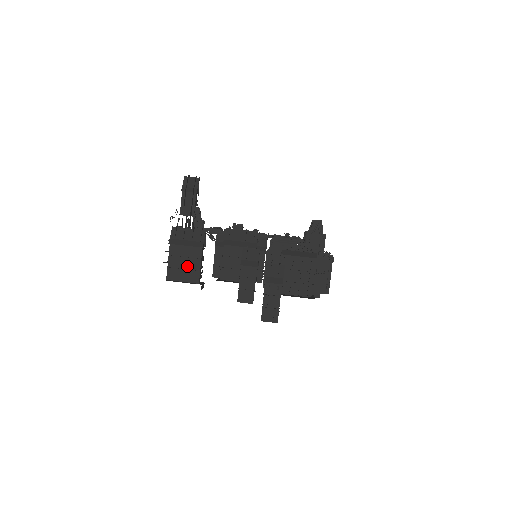
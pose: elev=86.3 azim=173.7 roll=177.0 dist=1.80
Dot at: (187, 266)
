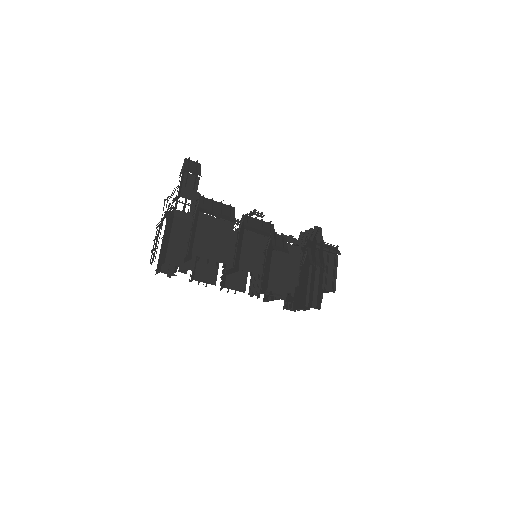
Dot at: (216, 241)
